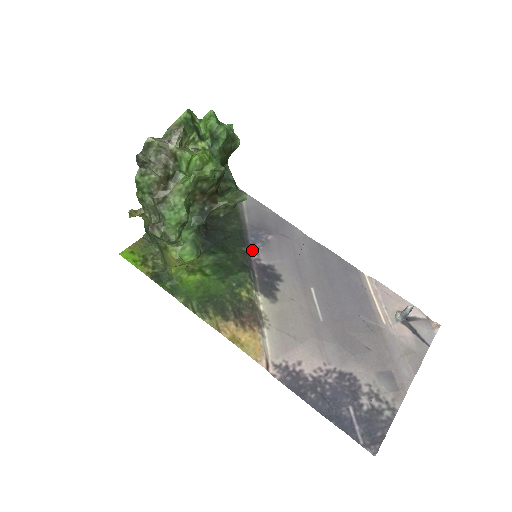
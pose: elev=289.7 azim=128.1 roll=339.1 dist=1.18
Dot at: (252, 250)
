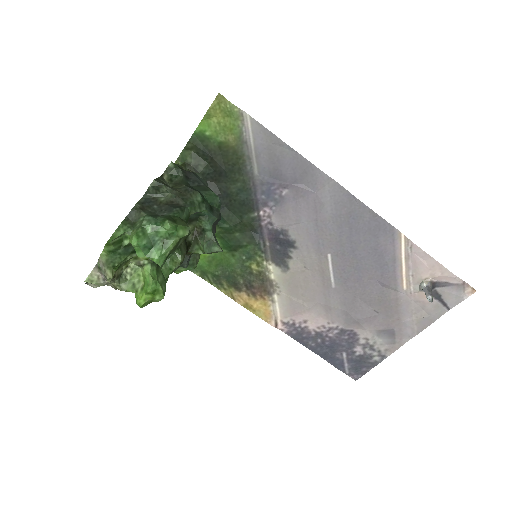
Dot at: (263, 212)
